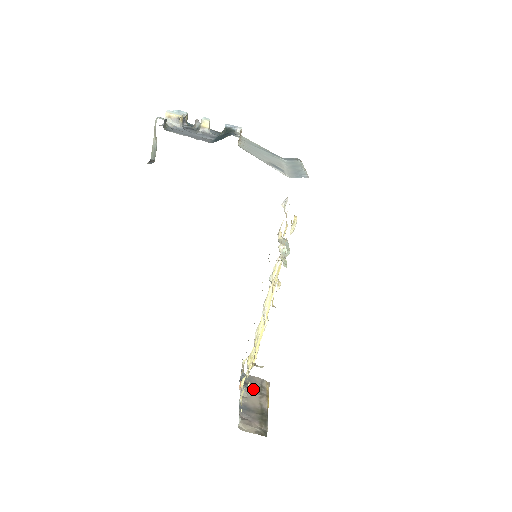
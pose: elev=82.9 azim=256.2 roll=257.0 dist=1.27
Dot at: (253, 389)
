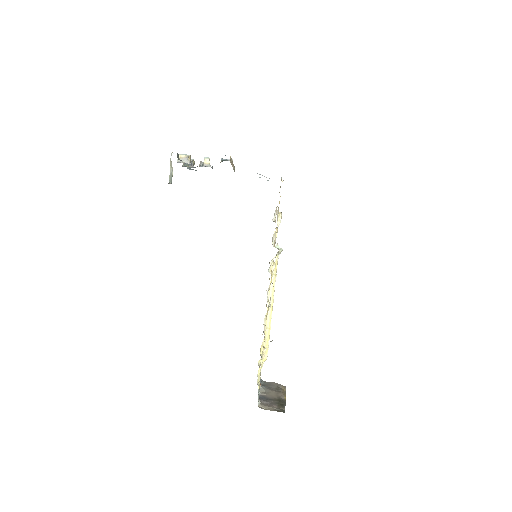
Dot at: (271, 389)
